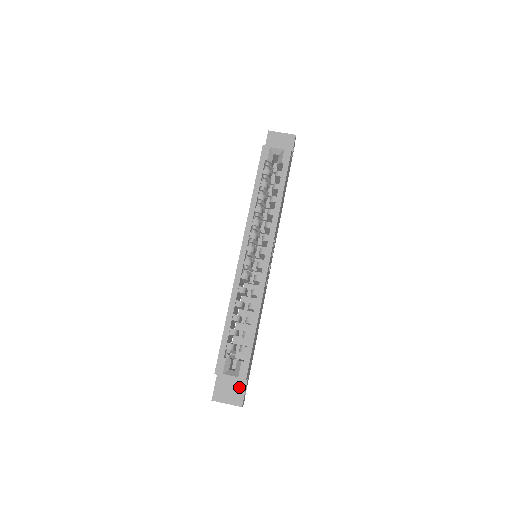
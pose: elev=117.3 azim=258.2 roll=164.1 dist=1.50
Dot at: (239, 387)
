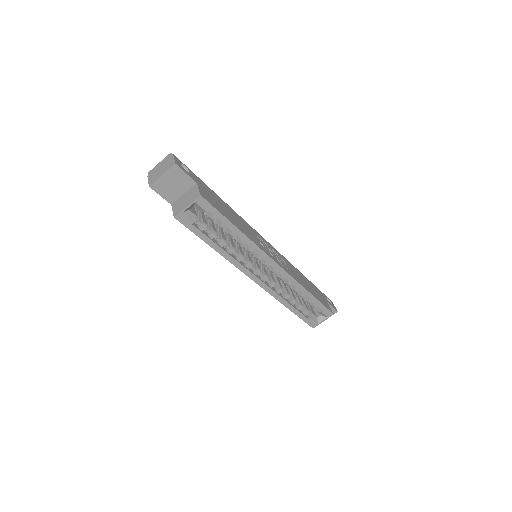
Dot at: occluded
